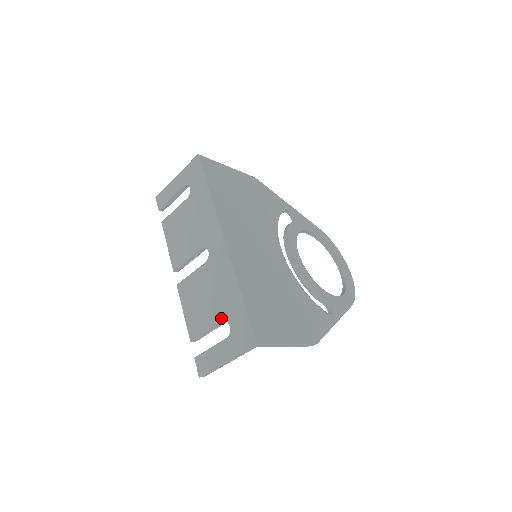
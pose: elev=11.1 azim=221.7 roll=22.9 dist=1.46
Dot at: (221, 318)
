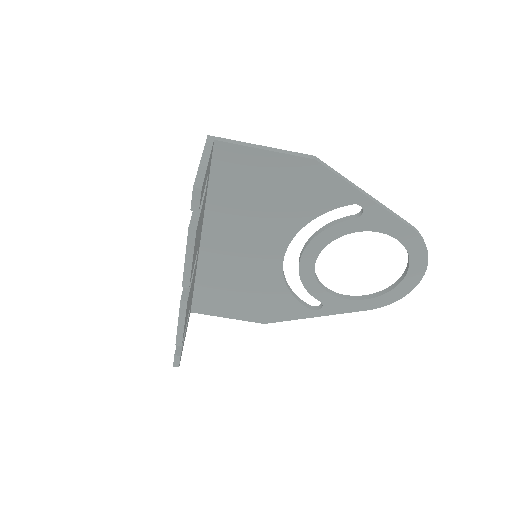
Dot at: occluded
